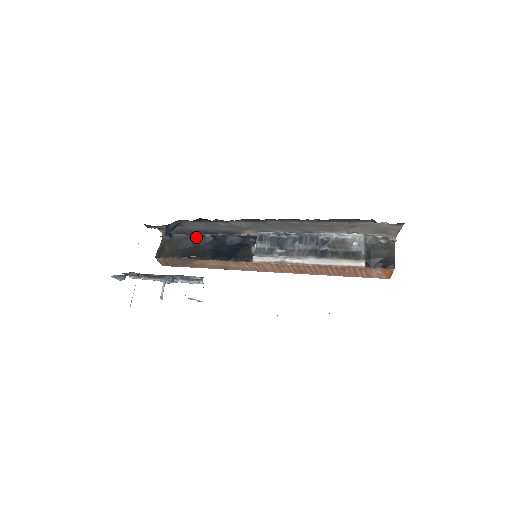
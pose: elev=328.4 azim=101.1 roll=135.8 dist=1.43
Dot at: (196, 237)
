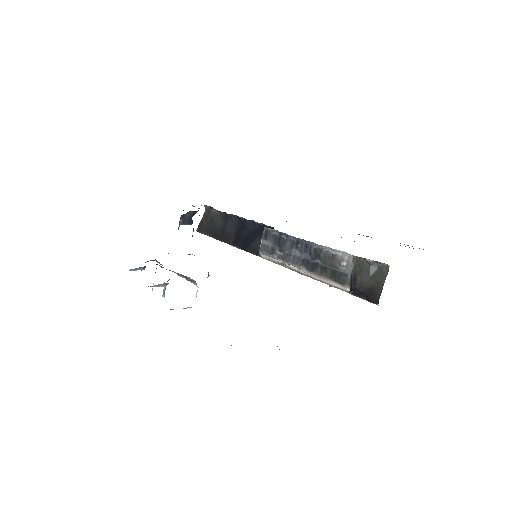
Dot at: (225, 216)
